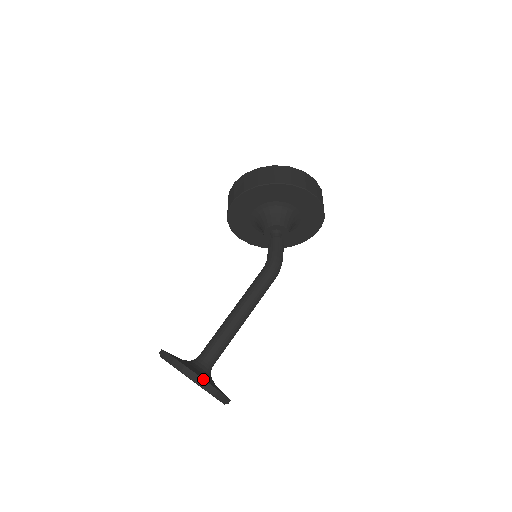
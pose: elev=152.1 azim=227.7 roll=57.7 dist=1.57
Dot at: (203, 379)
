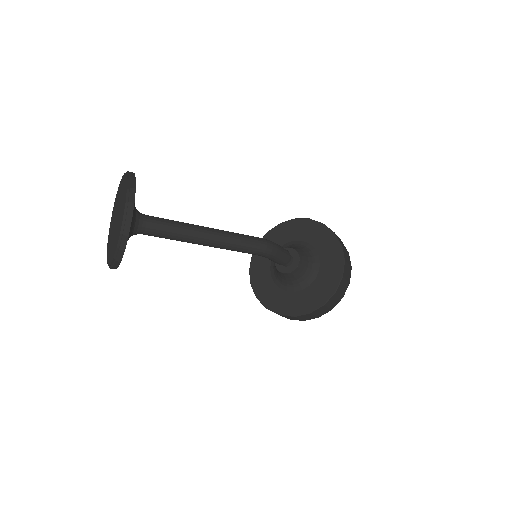
Dot at: occluded
